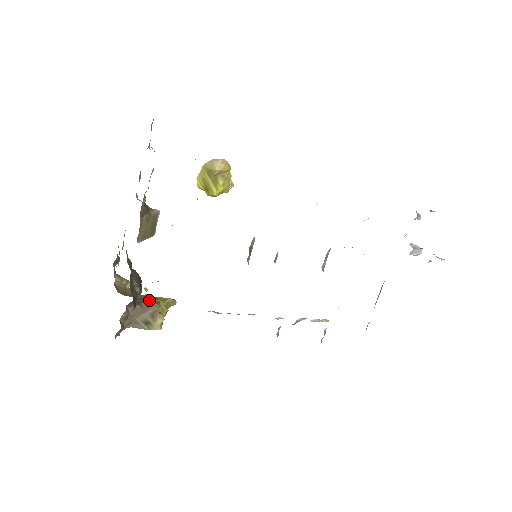
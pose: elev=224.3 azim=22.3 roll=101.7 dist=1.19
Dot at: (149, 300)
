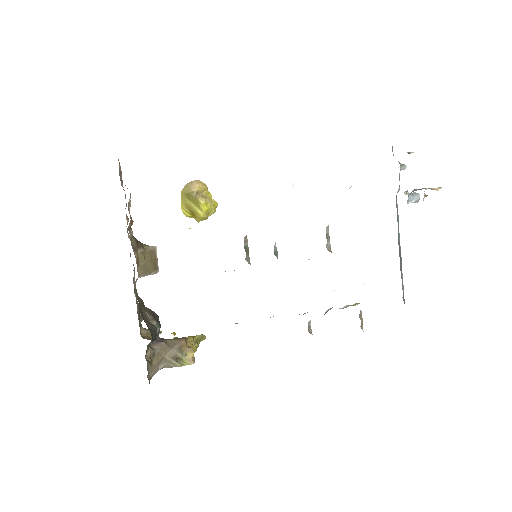
Dot at: (175, 338)
